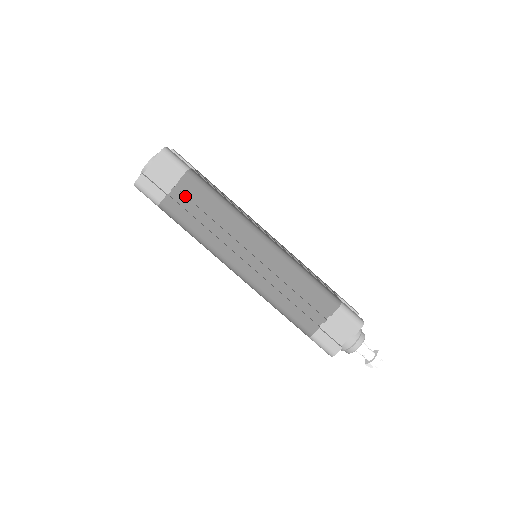
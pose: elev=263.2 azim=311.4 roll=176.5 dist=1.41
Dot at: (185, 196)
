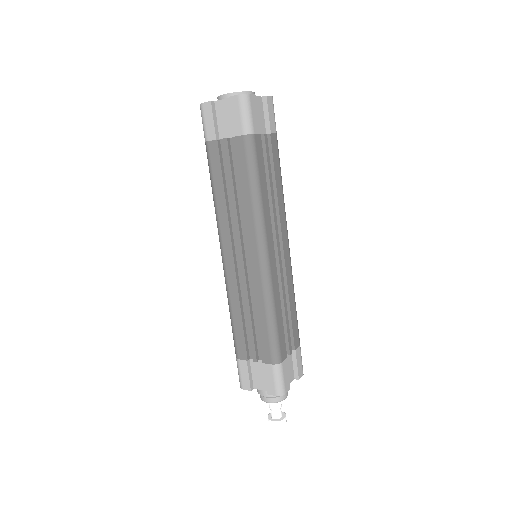
Dot at: (229, 155)
